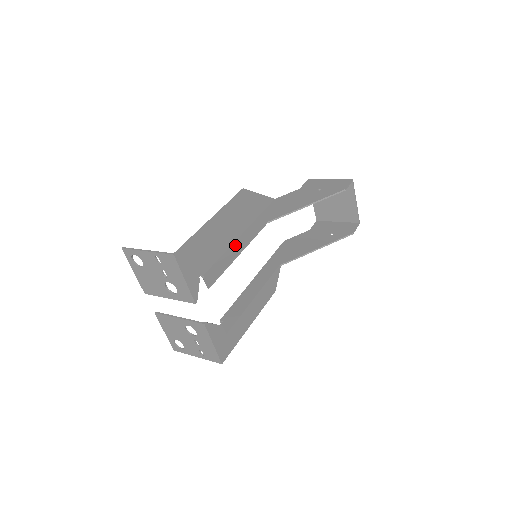
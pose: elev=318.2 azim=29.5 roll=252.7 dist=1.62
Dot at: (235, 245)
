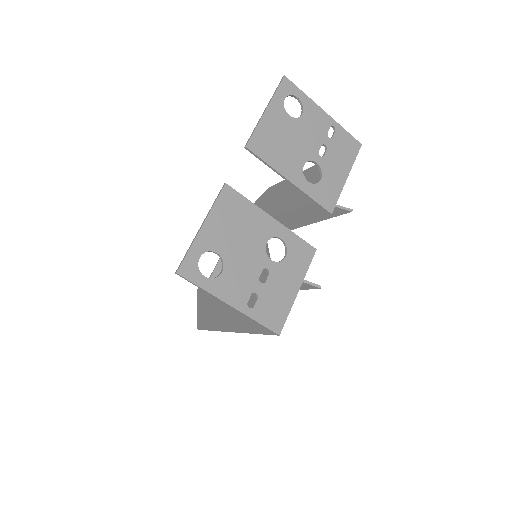
Dot at: (284, 218)
